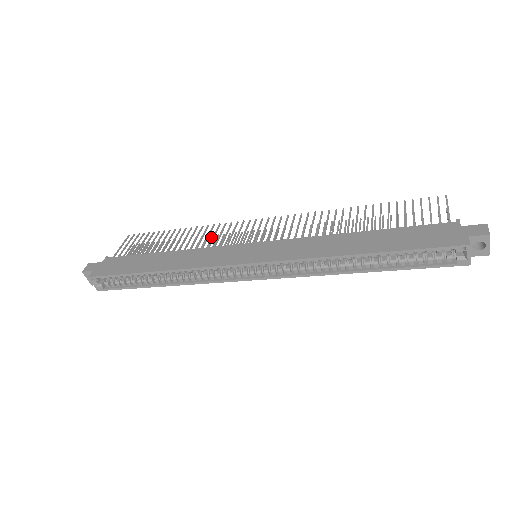
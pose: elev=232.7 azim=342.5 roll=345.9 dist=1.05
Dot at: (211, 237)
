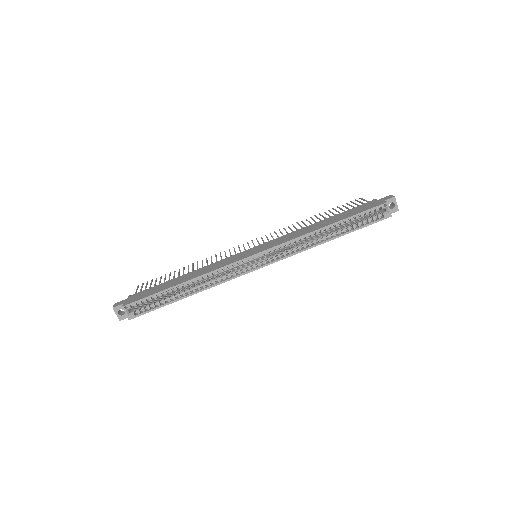
Dot at: occluded
